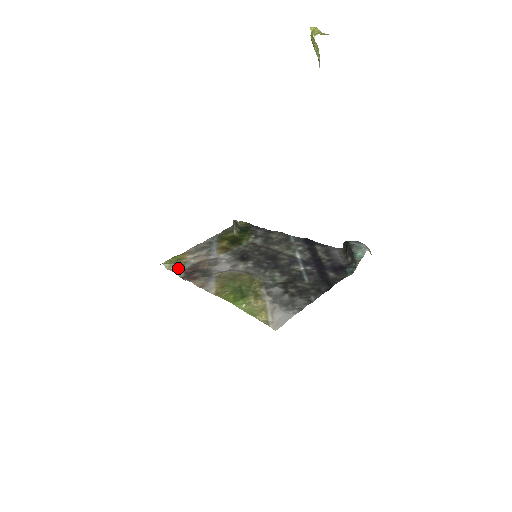
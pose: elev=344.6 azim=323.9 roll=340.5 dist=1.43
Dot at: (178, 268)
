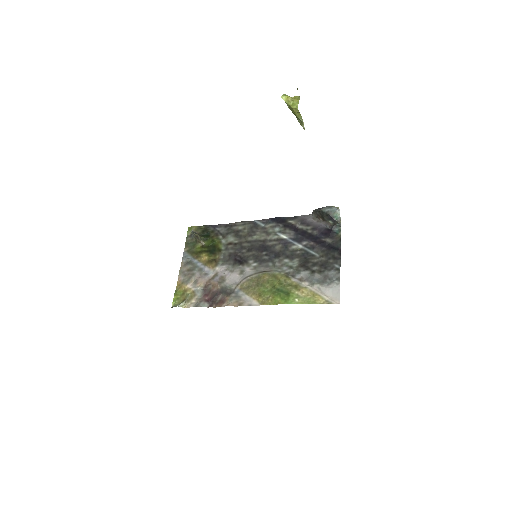
Dot at: (193, 301)
